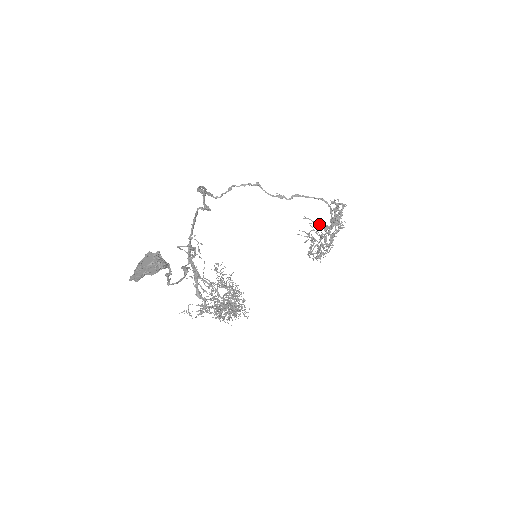
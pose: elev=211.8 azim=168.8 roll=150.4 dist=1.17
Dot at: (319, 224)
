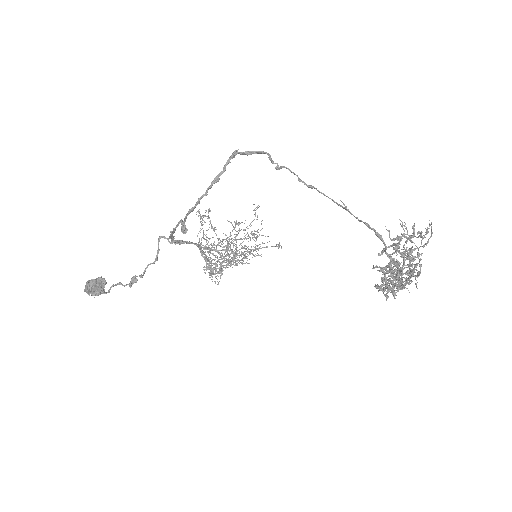
Dot at: (399, 252)
